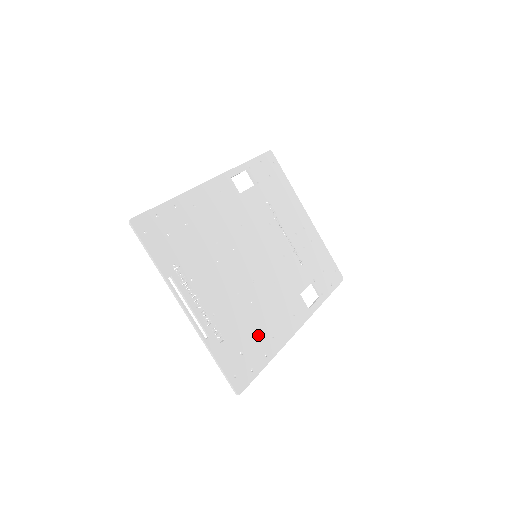
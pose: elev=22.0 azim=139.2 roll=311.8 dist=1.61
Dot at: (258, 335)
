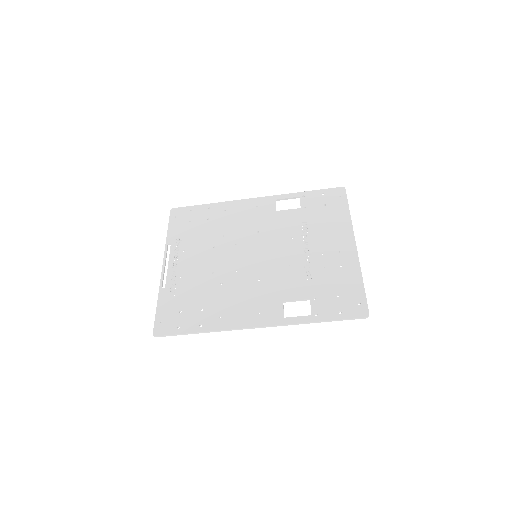
Dot at: (206, 308)
